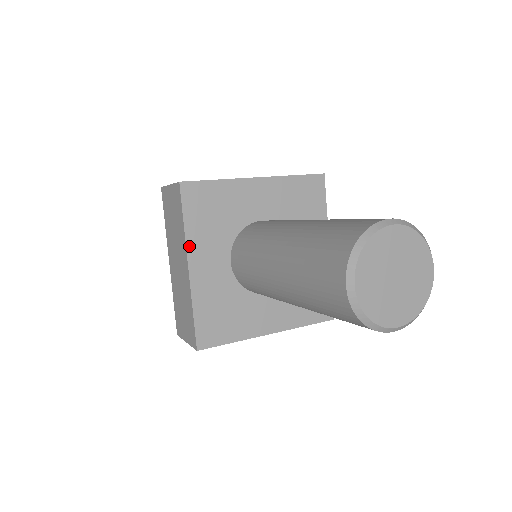
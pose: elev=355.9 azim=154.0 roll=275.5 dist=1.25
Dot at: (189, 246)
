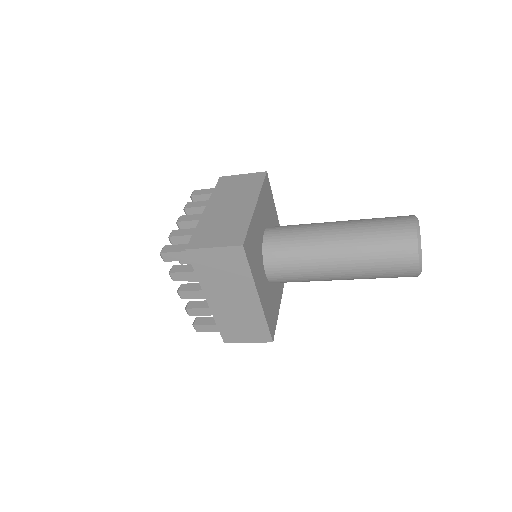
Dot at: (256, 284)
